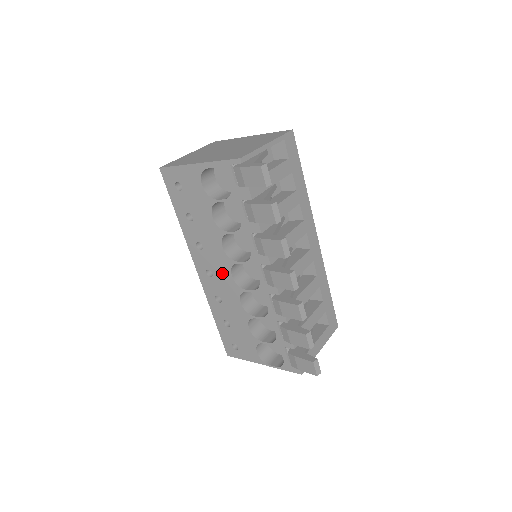
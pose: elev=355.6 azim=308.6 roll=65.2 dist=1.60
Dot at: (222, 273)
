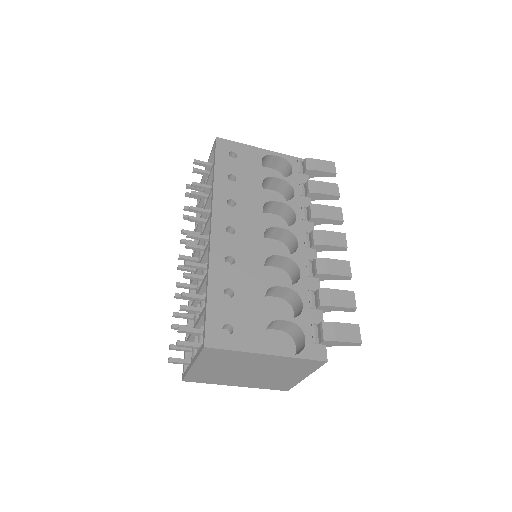
Dot at: (251, 232)
